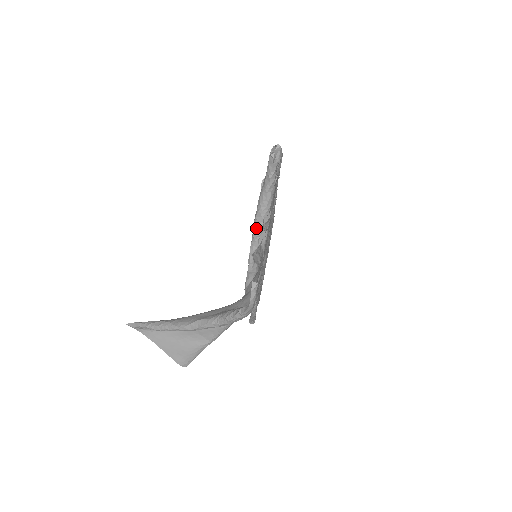
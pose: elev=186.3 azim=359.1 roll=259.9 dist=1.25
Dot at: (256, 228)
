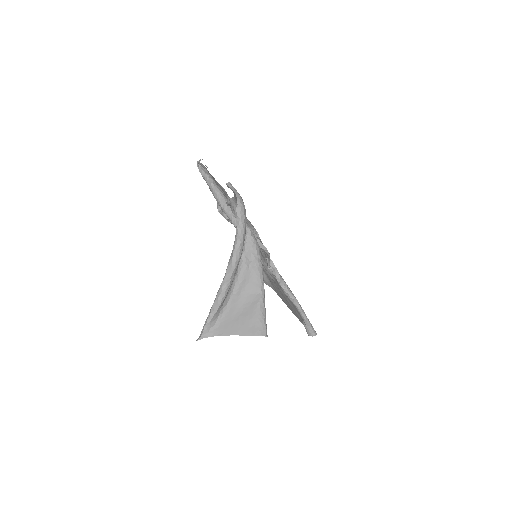
Dot at: (227, 212)
